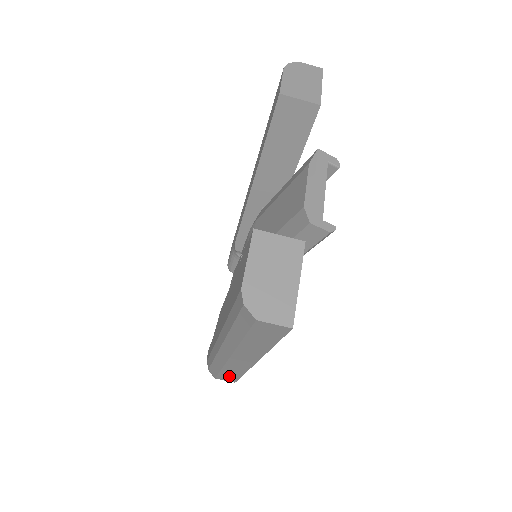
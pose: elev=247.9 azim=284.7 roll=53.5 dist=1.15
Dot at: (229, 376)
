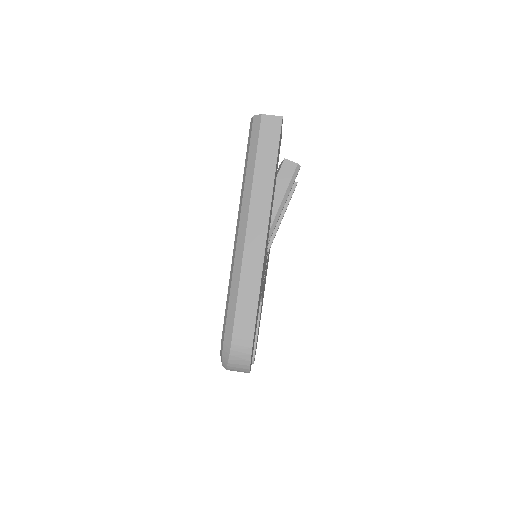
Dot at: (246, 312)
